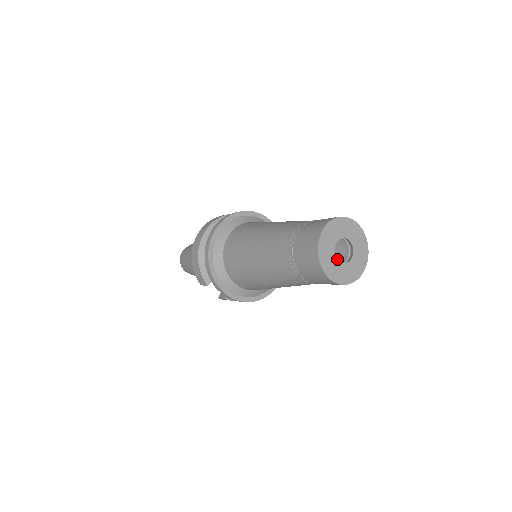
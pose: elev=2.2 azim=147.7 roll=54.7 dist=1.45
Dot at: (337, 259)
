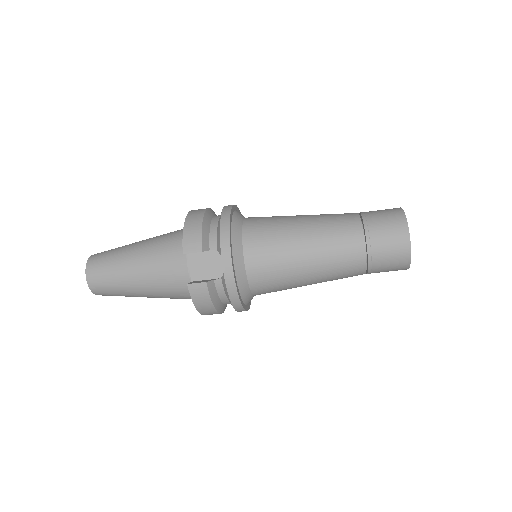
Dot at: occluded
